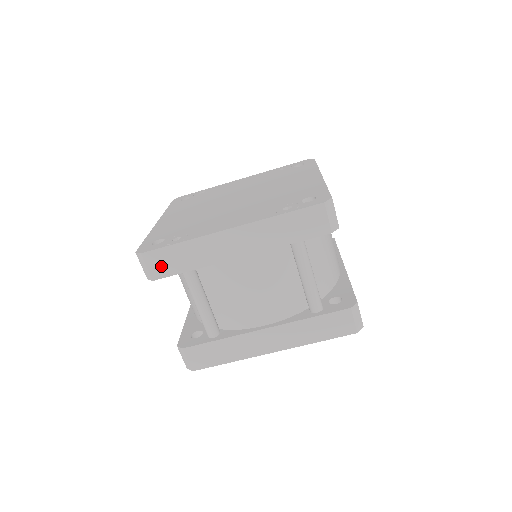
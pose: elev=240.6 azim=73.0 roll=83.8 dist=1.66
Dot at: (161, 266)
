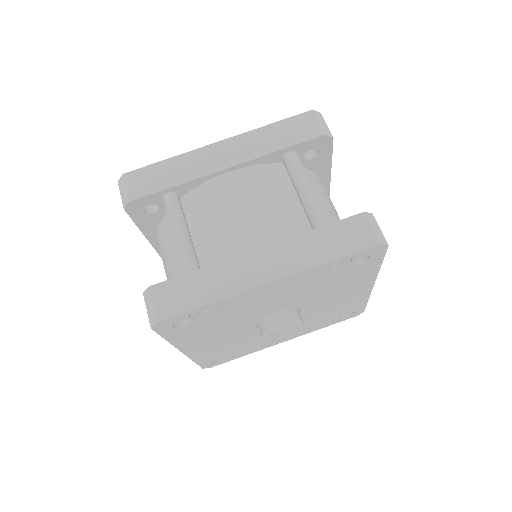
Dot at: (141, 185)
